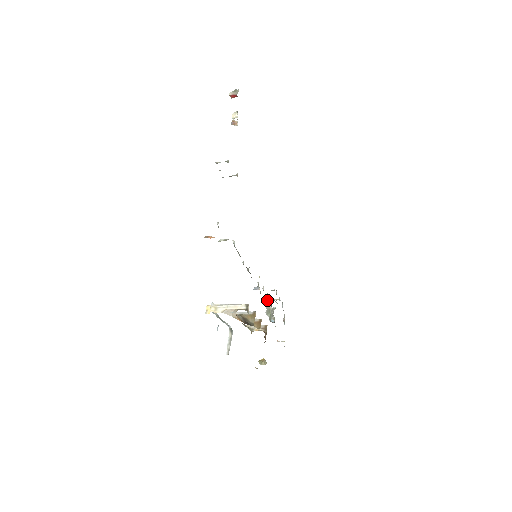
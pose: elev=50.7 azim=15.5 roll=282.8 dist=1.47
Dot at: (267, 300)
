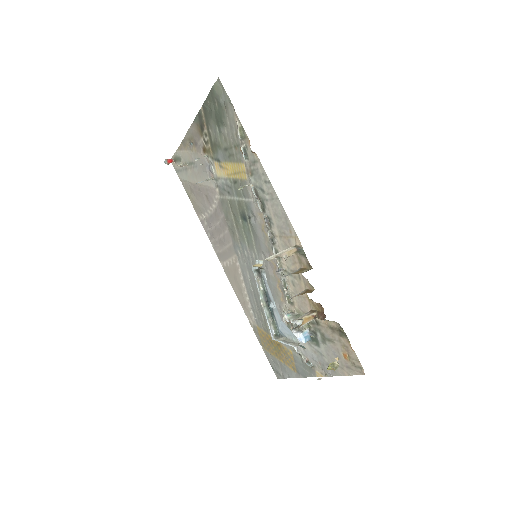
Dot at: (285, 314)
